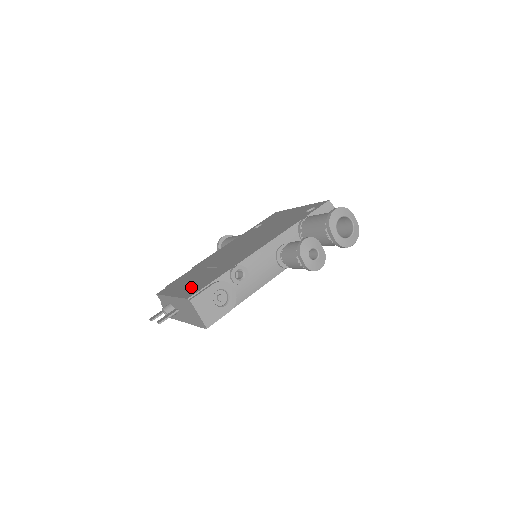
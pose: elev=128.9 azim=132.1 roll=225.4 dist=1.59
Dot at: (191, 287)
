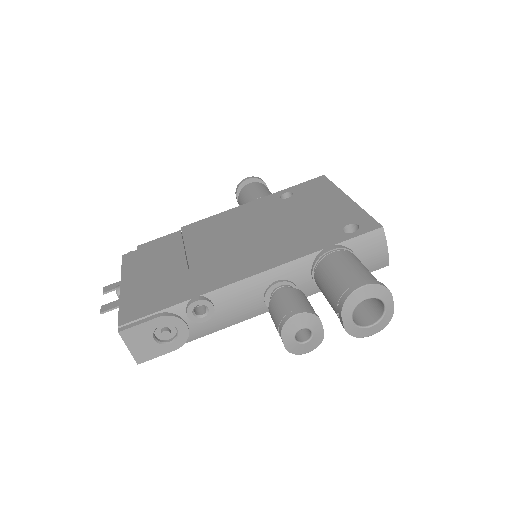
Dot at: (141, 293)
